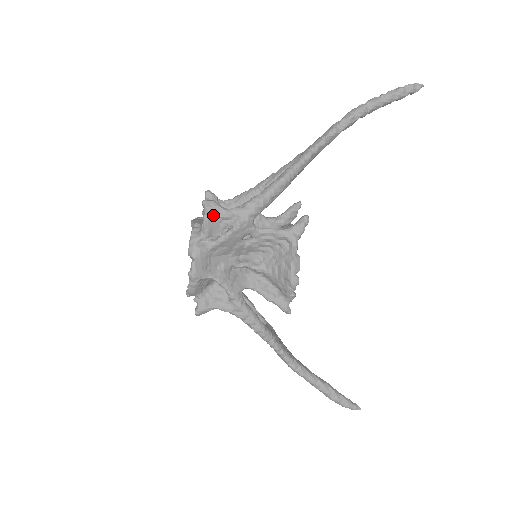
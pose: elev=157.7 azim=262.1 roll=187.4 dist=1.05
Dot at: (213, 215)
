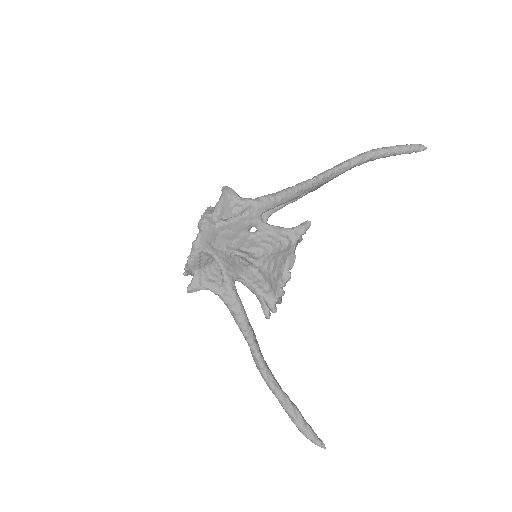
Dot at: (229, 198)
